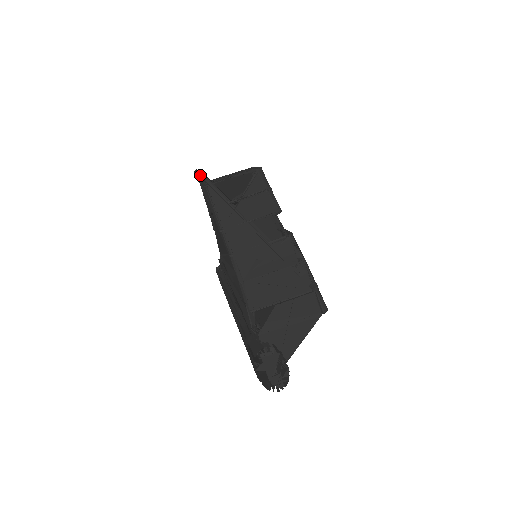
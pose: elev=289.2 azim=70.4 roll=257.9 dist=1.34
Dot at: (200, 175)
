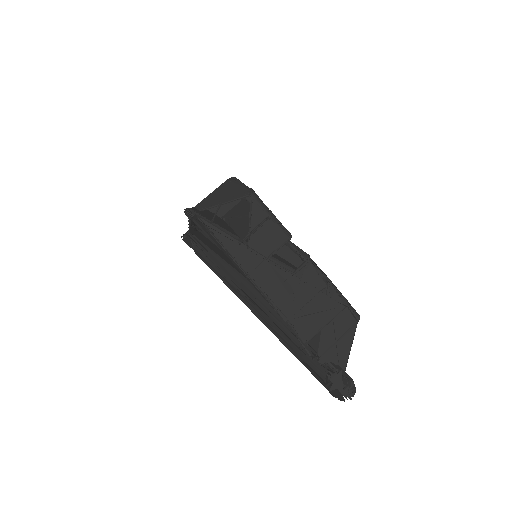
Dot at: (198, 220)
